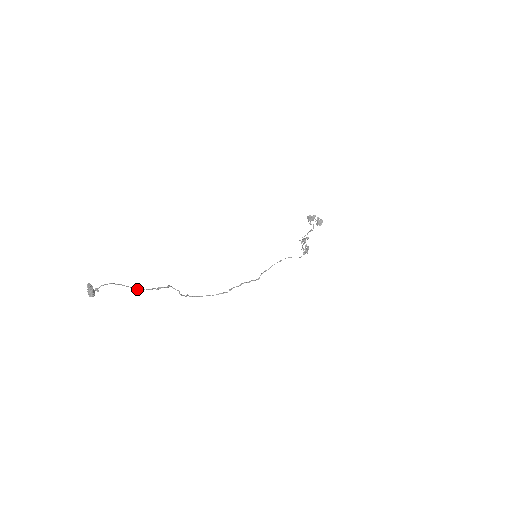
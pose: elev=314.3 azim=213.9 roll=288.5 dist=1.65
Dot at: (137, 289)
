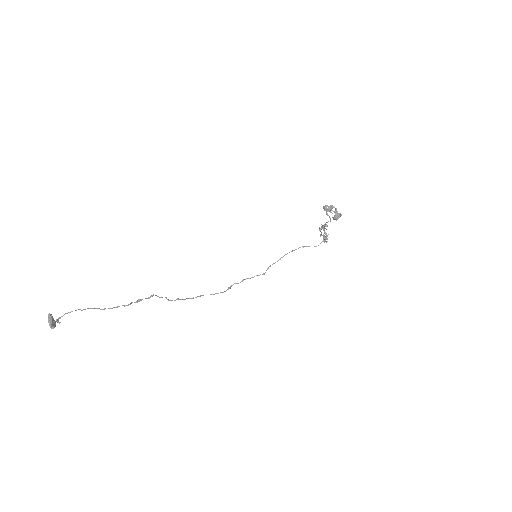
Dot at: (110, 308)
